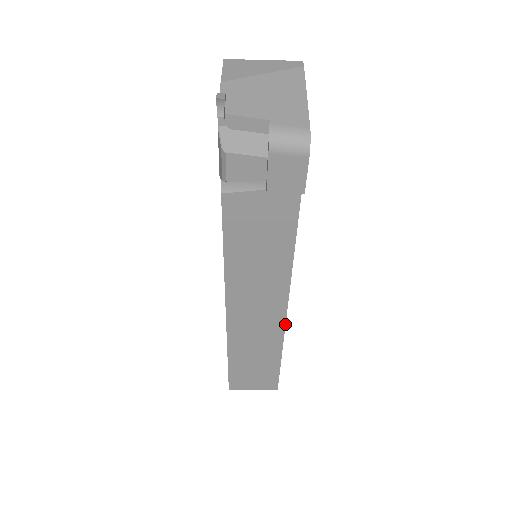
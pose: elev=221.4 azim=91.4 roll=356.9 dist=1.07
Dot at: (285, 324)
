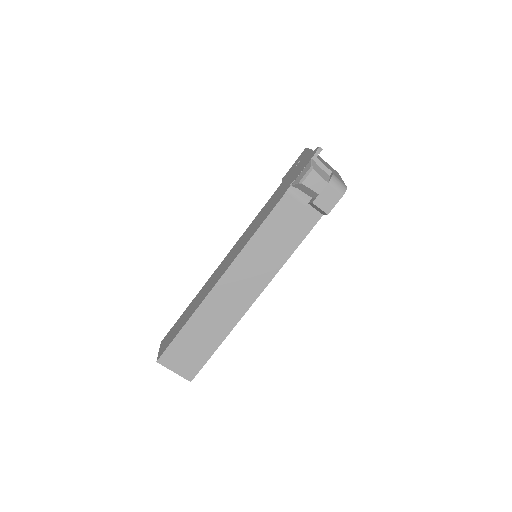
Dot at: (246, 311)
